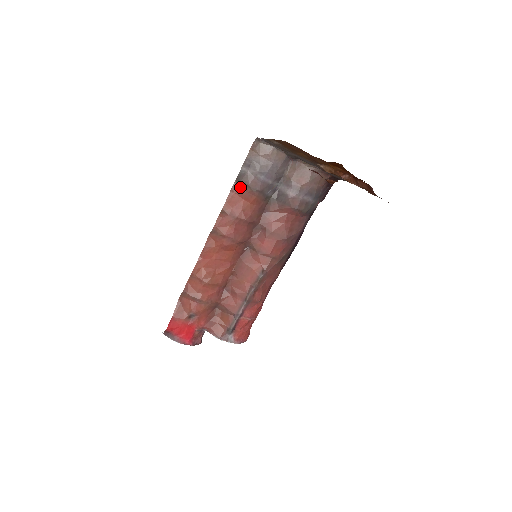
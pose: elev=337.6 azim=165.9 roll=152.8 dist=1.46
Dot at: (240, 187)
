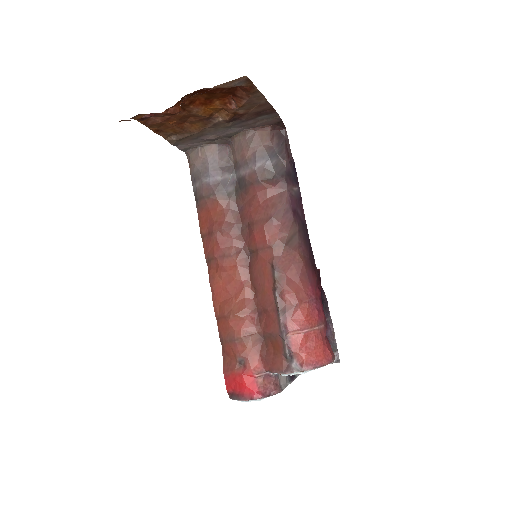
Dot at: (201, 204)
